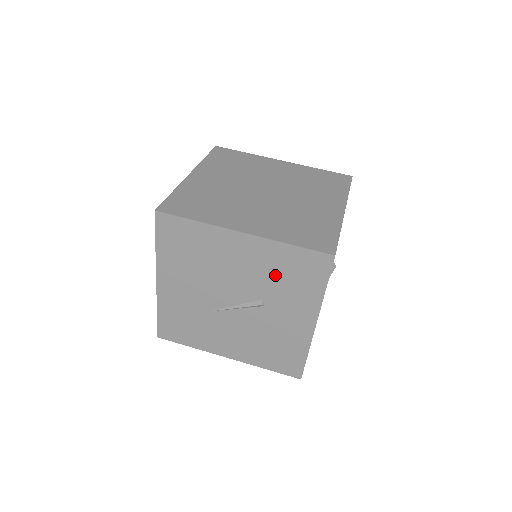
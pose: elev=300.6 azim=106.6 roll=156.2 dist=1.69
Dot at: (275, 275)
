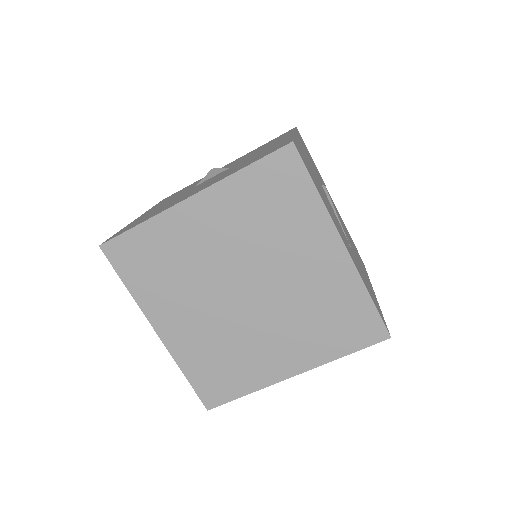
Dot at: occluded
